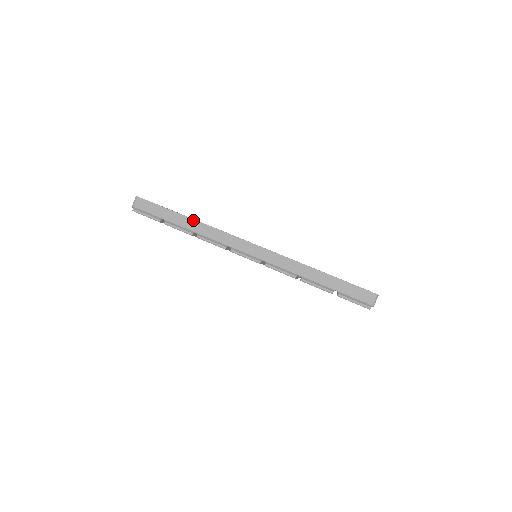
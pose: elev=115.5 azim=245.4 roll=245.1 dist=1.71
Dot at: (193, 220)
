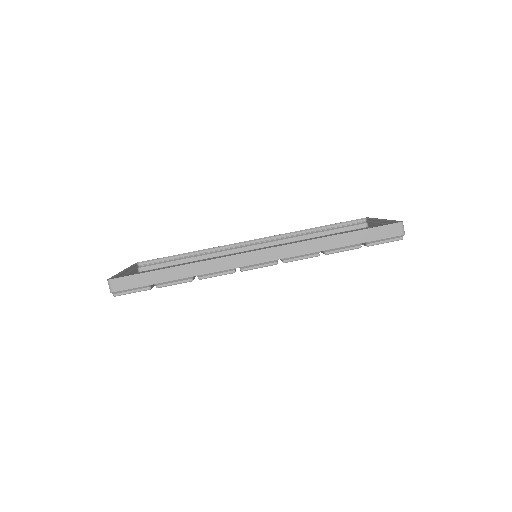
Dot at: (184, 266)
